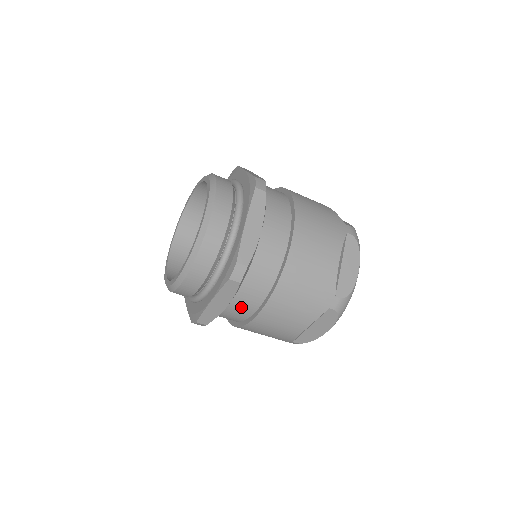
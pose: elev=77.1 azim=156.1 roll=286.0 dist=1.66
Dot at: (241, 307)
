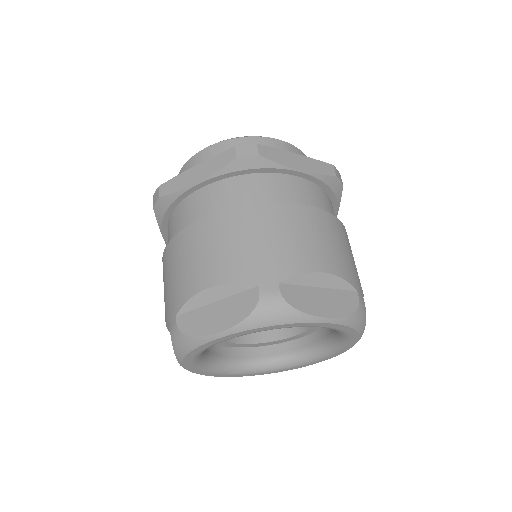
Dot at: (201, 205)
